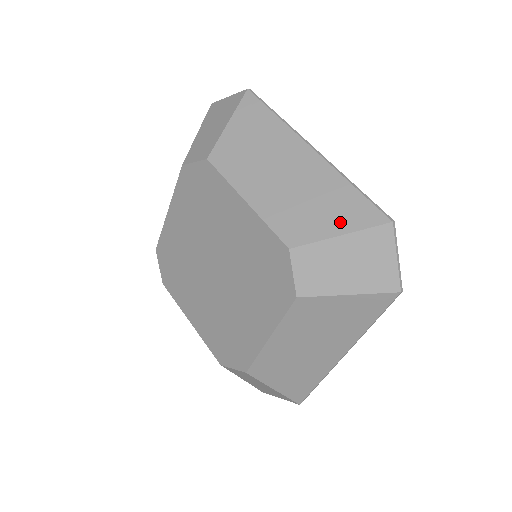
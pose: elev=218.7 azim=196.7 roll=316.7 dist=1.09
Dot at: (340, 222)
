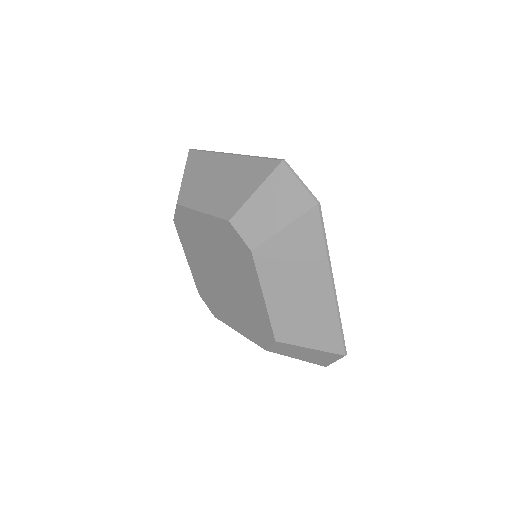
Dot at: (253, 184)
